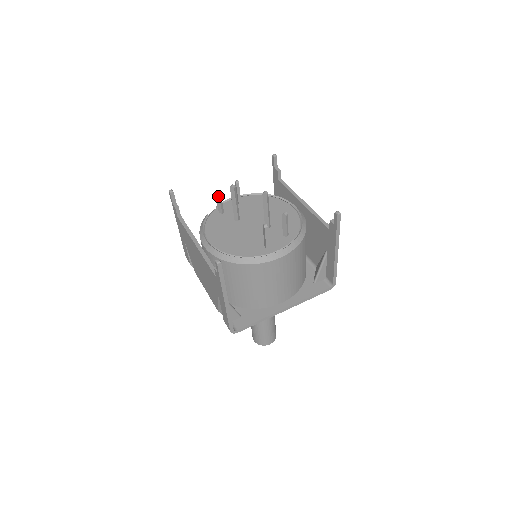
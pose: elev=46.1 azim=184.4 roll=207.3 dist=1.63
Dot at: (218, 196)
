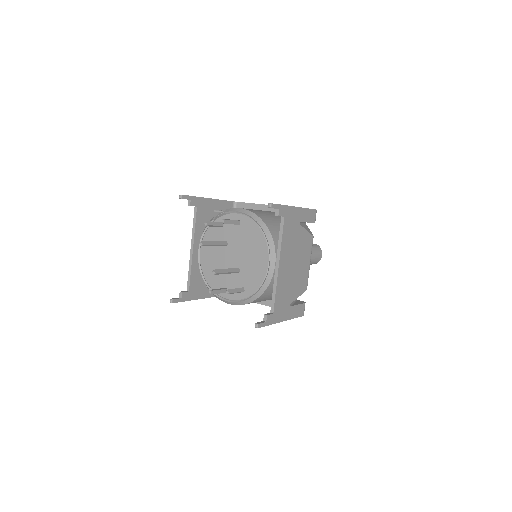
Dot at: (208, 225)
